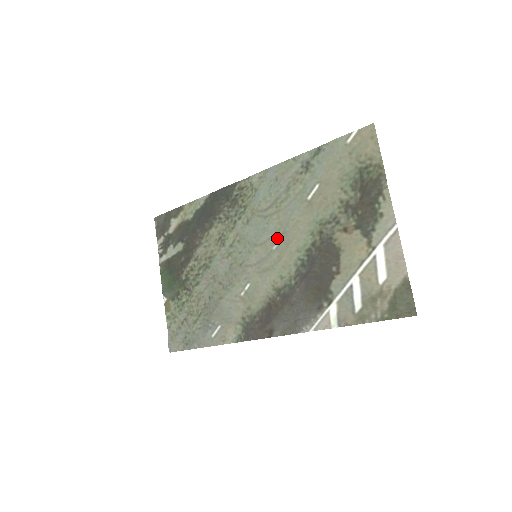
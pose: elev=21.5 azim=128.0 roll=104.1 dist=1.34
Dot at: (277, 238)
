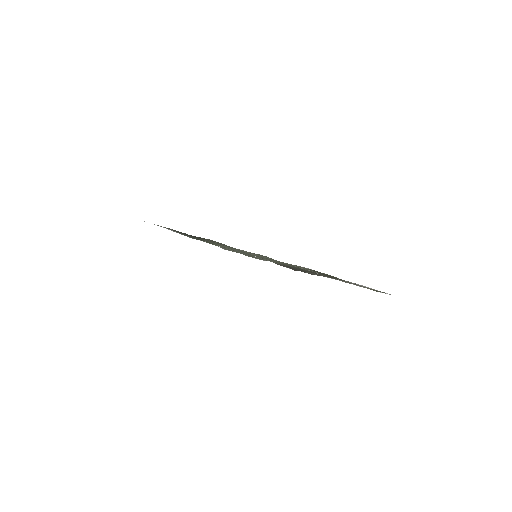
Dot at: occluded
